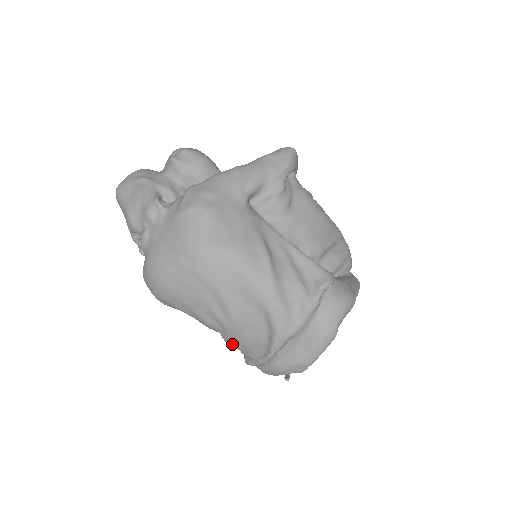
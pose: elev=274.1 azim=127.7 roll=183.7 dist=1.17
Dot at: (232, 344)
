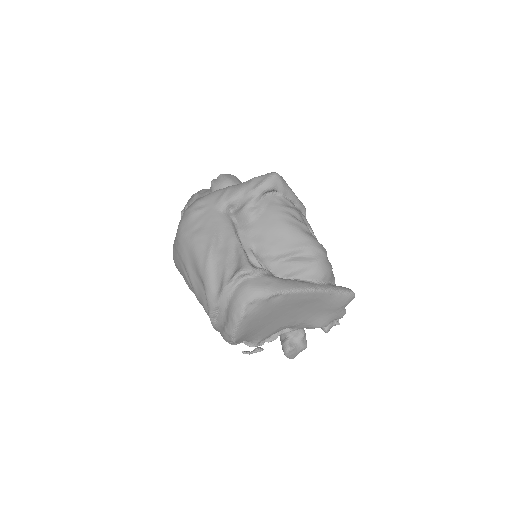
Dot at: occluded
